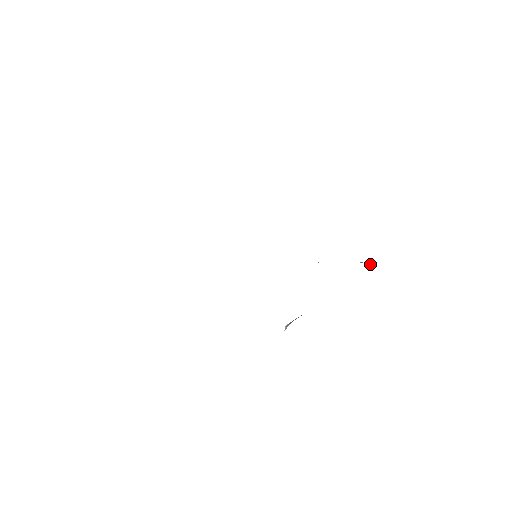
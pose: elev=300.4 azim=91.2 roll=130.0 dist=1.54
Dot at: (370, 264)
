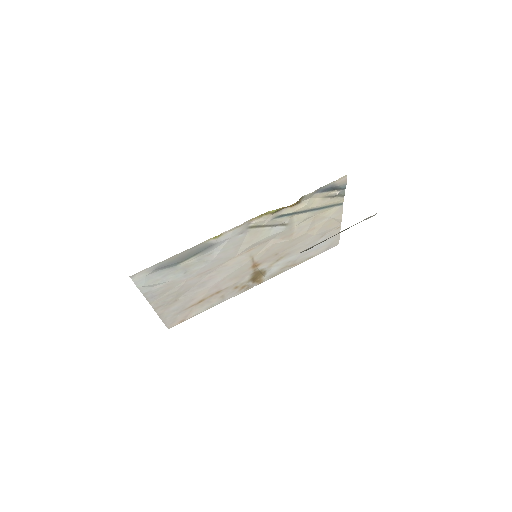
Dot at: (336, 193)
